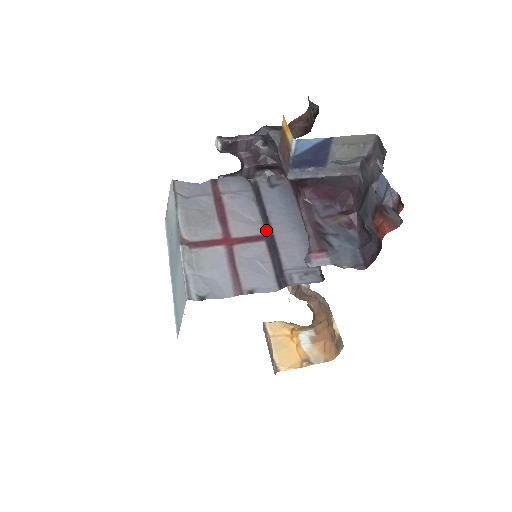
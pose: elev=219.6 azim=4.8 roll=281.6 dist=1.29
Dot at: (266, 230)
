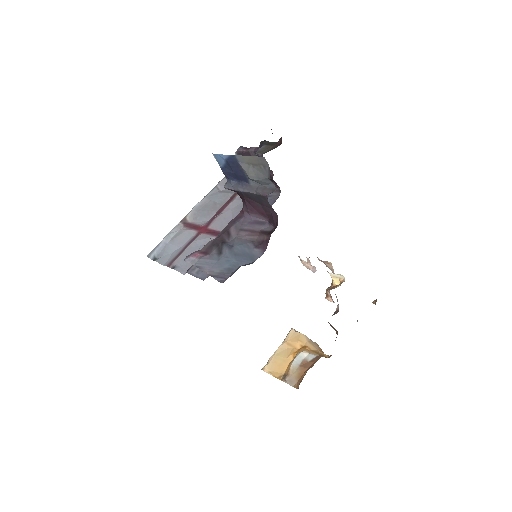
Dot at: occluded
